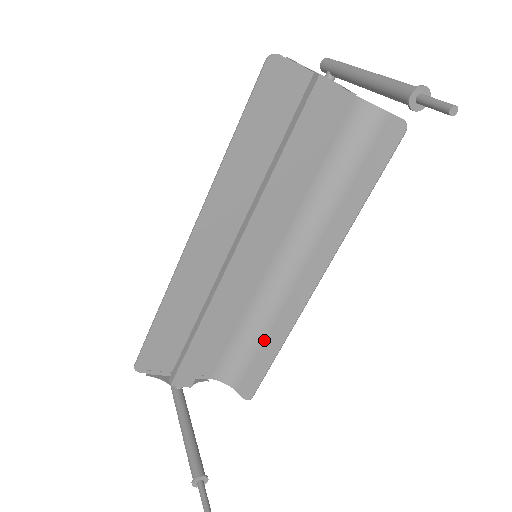
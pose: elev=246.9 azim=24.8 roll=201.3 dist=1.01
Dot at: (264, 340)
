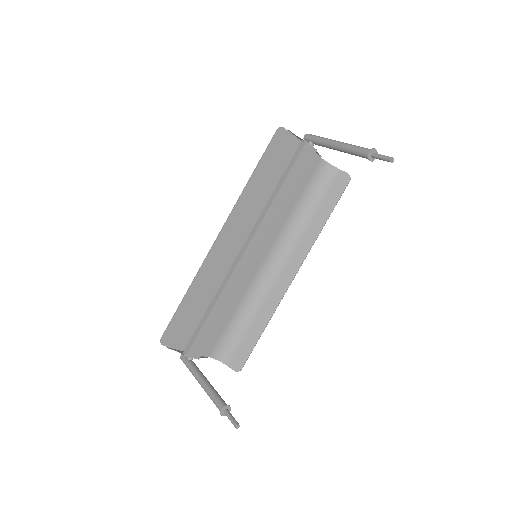
Dot at: (253, 323)
